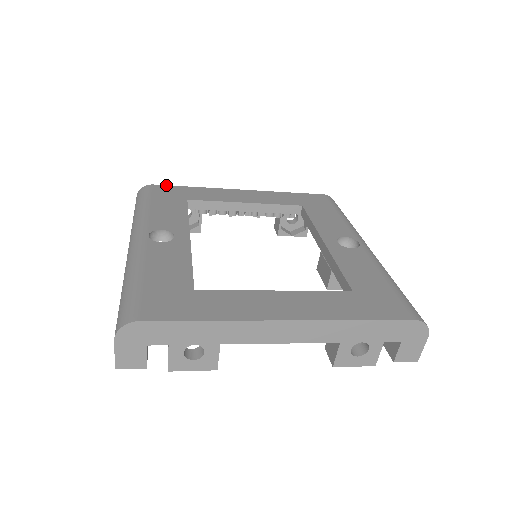
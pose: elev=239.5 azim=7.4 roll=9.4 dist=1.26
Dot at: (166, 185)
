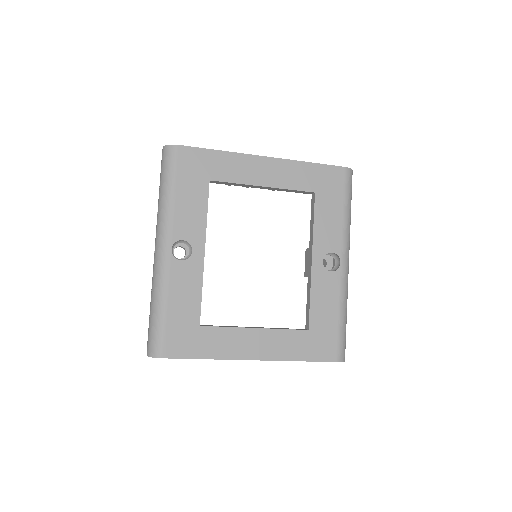
Dot at: (192, 147)
